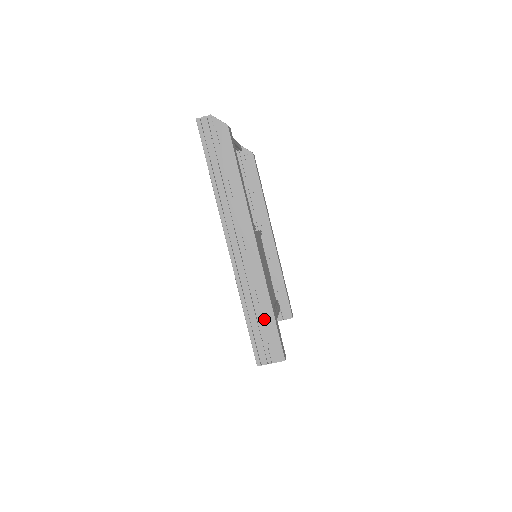
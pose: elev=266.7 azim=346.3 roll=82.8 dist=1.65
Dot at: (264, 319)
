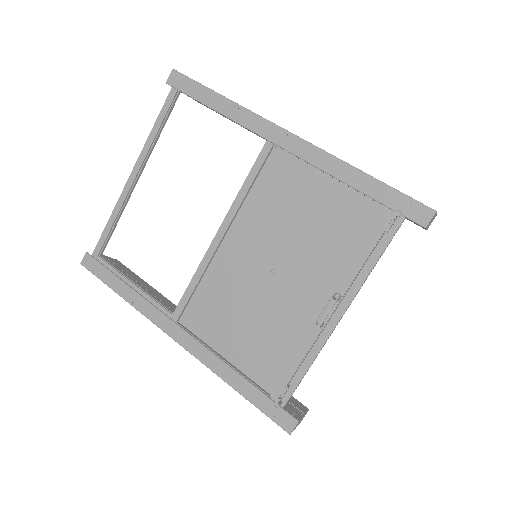
Dot at: occluded
